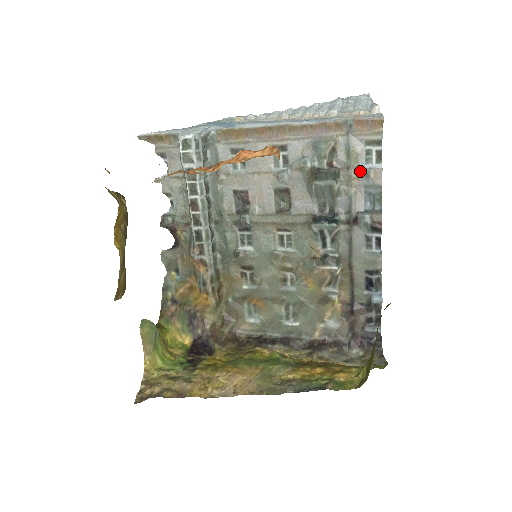
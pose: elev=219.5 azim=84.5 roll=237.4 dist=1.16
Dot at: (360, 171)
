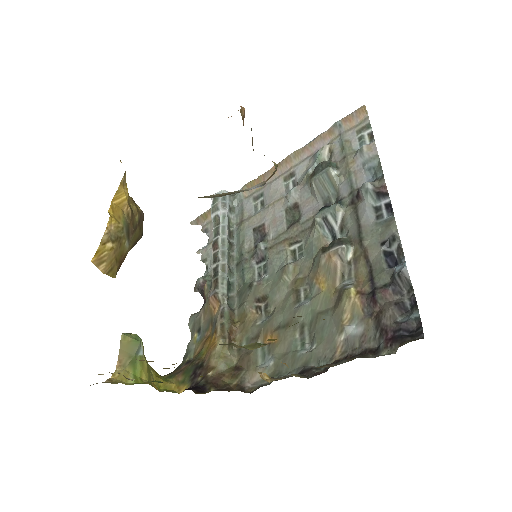
Dot at: (355, 154)
